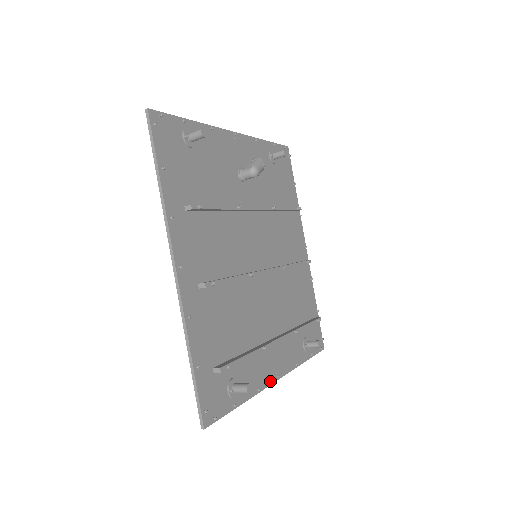
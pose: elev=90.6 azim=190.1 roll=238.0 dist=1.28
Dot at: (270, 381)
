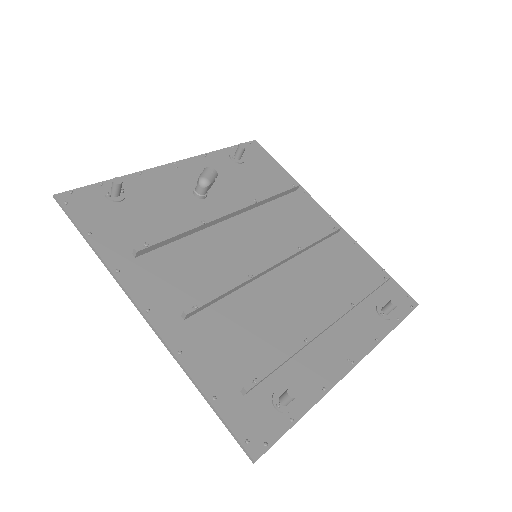
Dot at: (341, 373)
